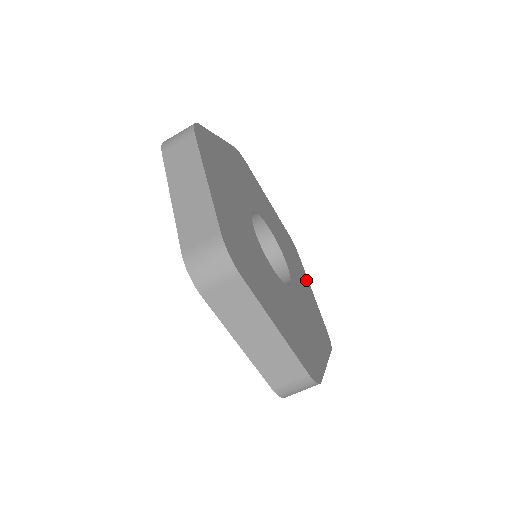
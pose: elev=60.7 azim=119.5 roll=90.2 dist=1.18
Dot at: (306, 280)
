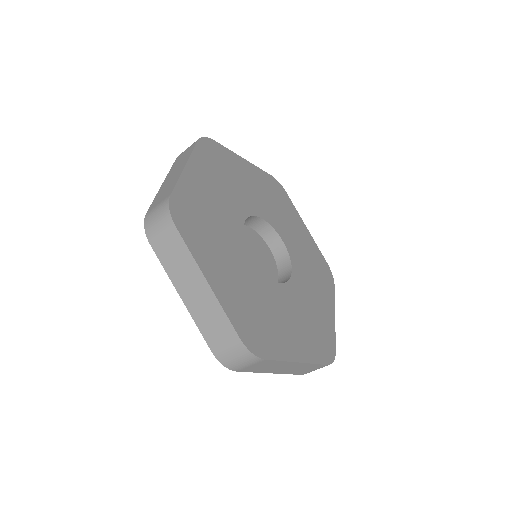
Dot at: (299, 222)
